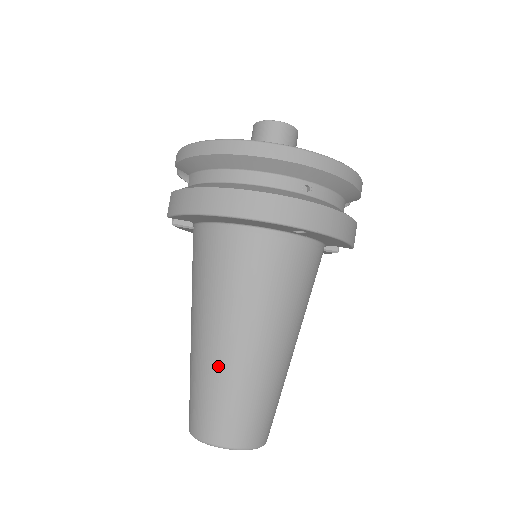
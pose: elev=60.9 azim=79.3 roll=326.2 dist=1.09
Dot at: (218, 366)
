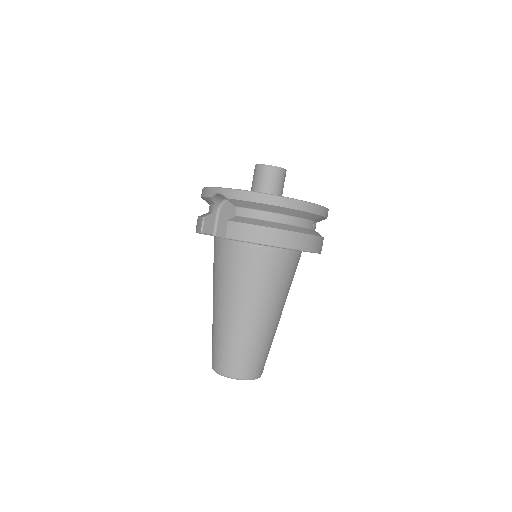
Dot at: (255, 334)
